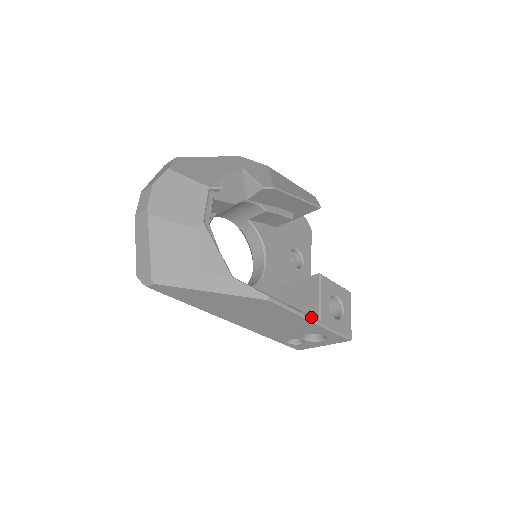
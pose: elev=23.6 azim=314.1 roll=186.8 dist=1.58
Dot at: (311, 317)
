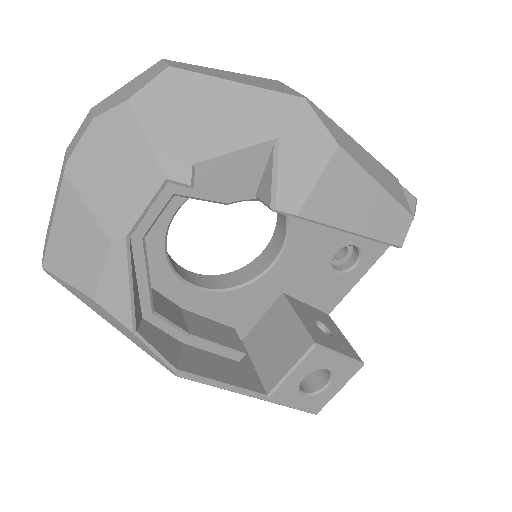
Dot at: (252, 394)
